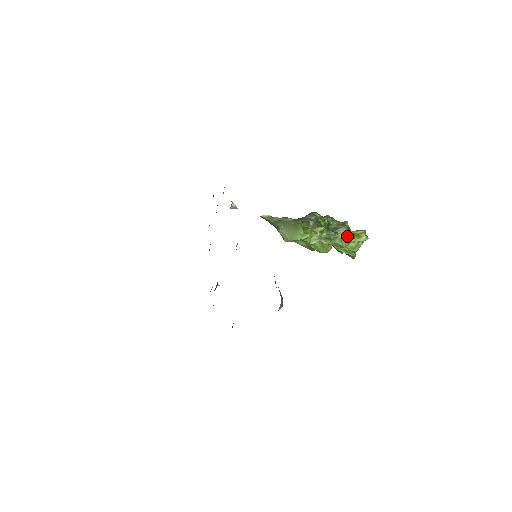
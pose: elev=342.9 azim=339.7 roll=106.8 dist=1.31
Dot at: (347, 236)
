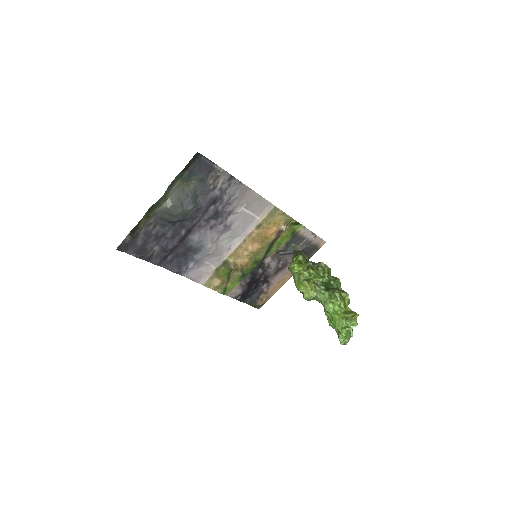
Dot at: (334, 301)
